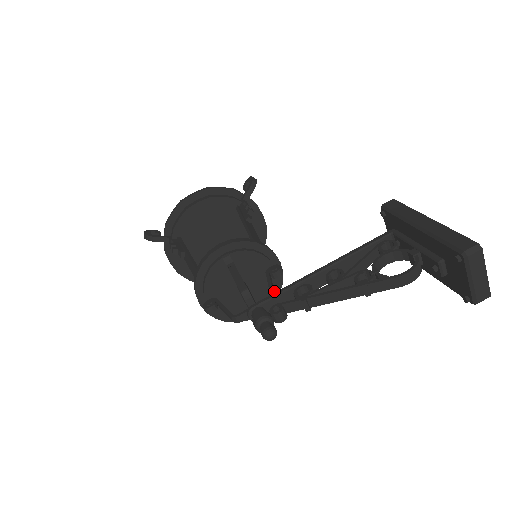
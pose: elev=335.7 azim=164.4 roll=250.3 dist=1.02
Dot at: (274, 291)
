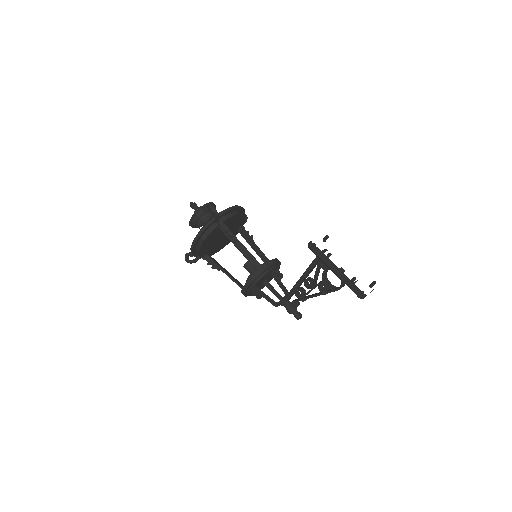
Dot at: (283, 285)
